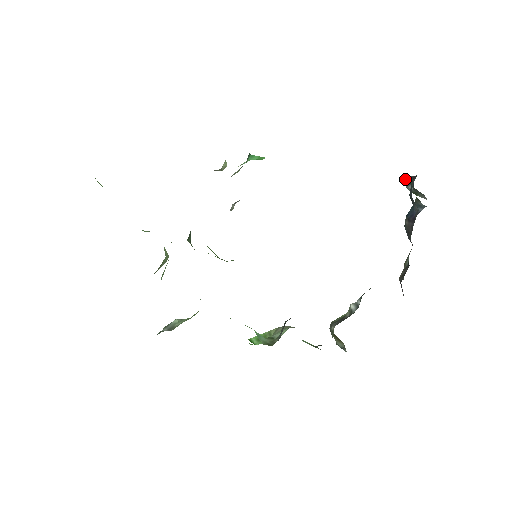
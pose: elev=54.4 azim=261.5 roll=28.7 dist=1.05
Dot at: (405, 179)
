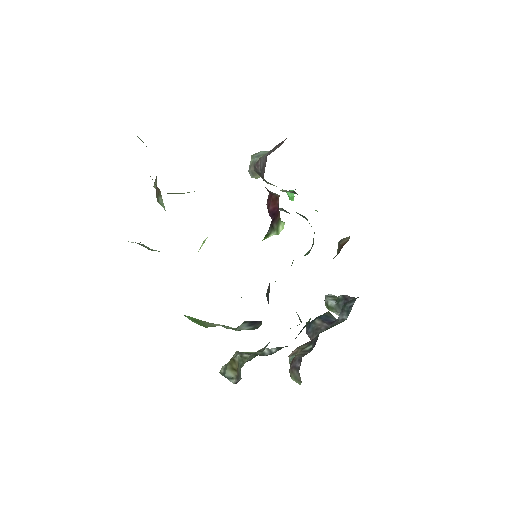
Dot at: (332, 295)
